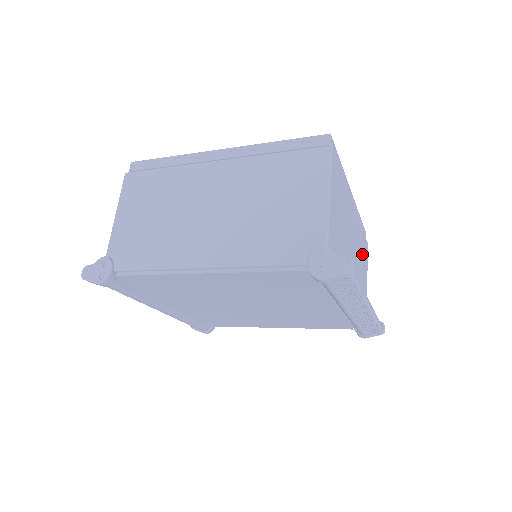
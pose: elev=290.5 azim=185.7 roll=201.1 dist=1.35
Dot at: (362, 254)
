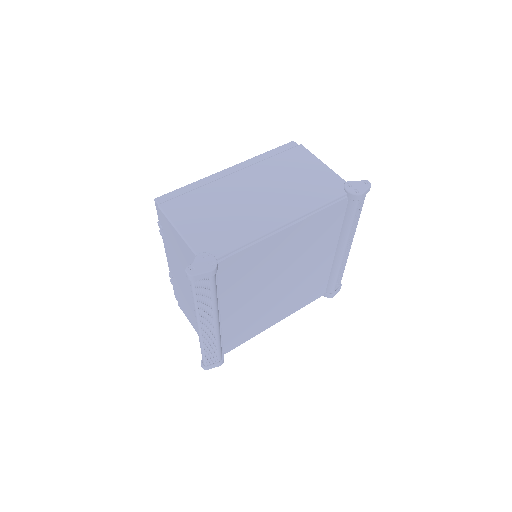
Dot at: occluded
